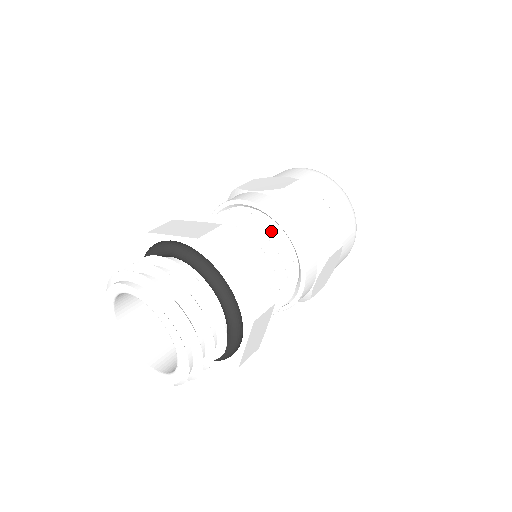
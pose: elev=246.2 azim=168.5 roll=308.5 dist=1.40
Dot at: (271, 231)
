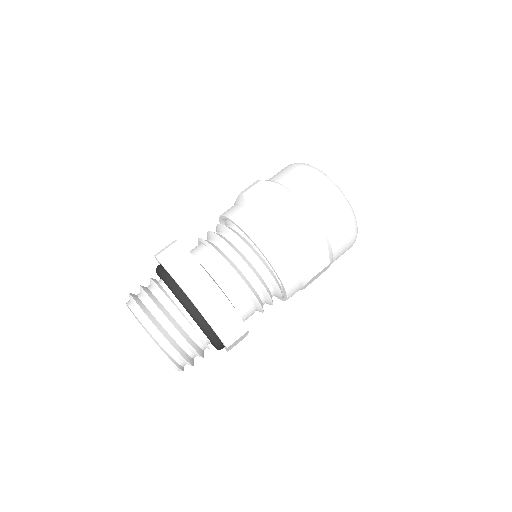
Dot at: (226, 229)
